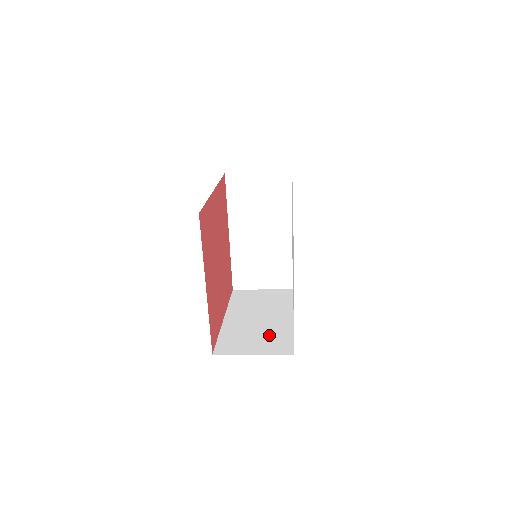
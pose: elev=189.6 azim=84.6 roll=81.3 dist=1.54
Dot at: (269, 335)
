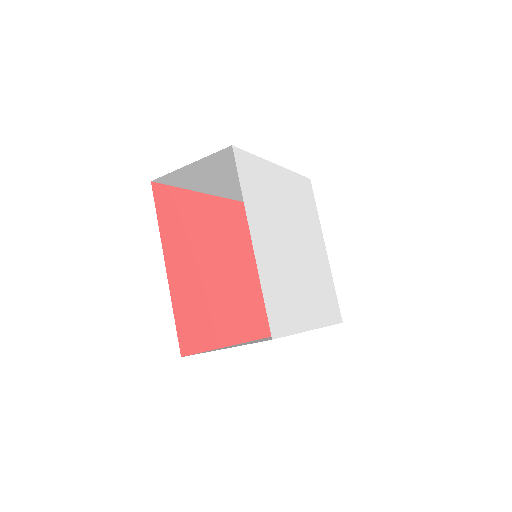
Dot at: occluded
